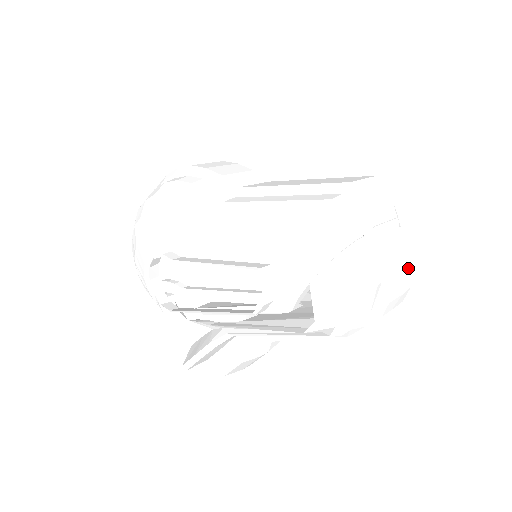
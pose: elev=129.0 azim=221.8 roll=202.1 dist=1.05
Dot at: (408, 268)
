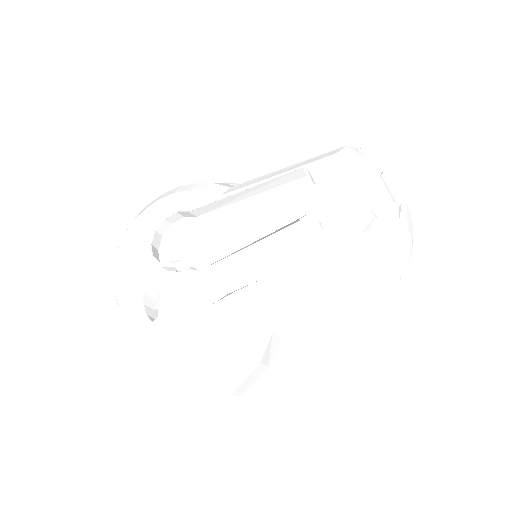
Dot at: (412, 221)
